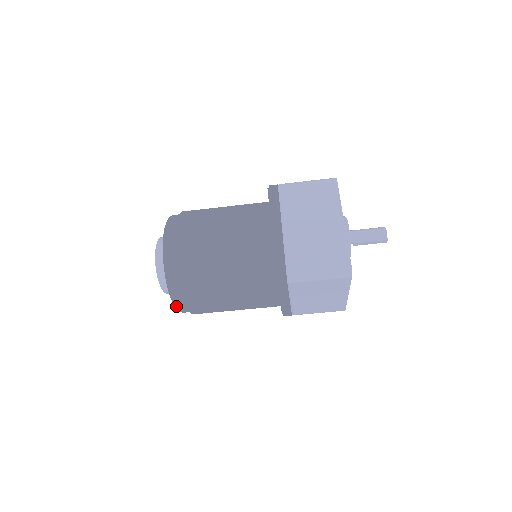
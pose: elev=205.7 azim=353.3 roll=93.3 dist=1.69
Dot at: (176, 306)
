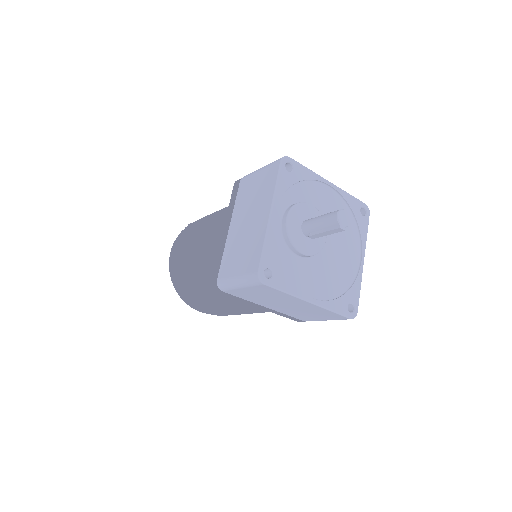
Dot at: occluded
